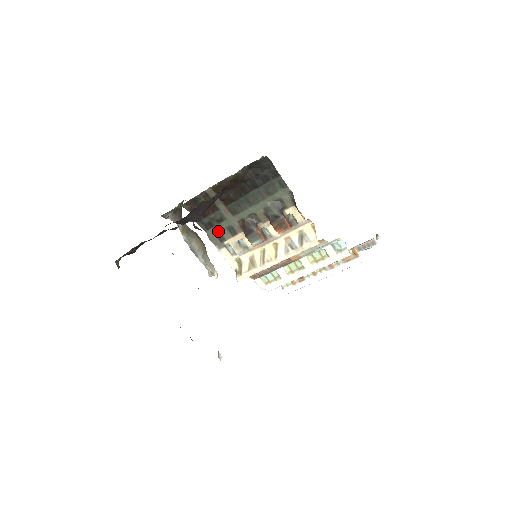
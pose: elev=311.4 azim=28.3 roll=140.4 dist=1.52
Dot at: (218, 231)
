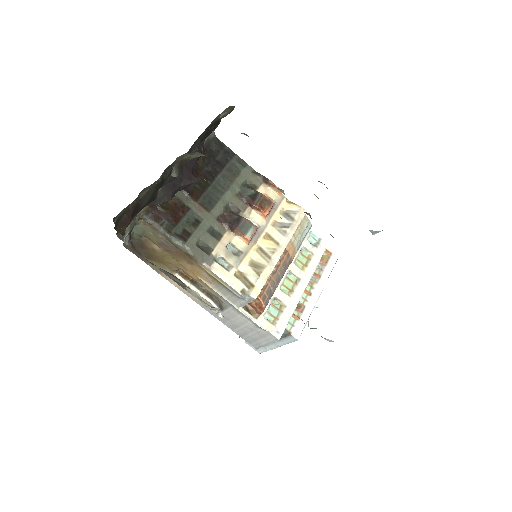
Dot at: (198, 240)
